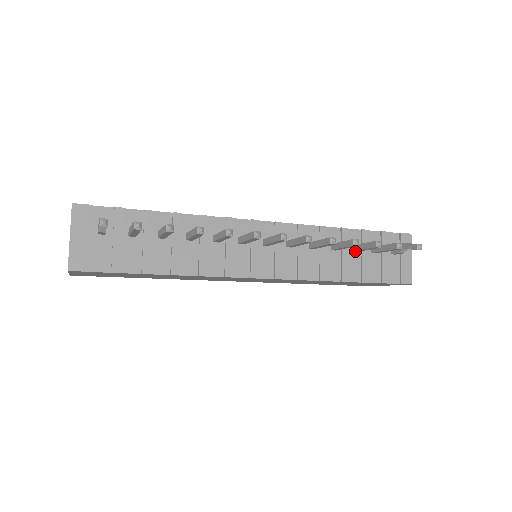
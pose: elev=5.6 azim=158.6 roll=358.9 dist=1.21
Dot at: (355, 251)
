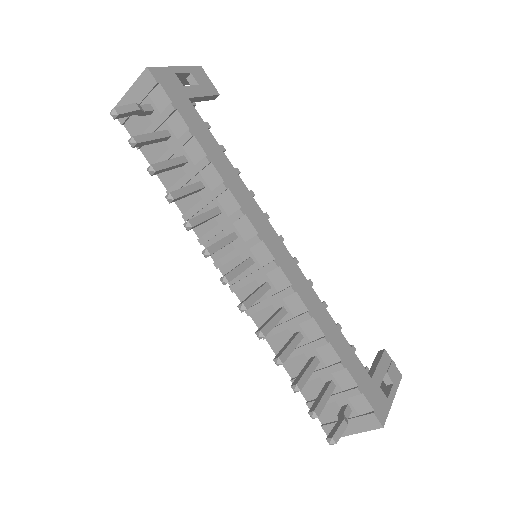
Dot at: occluded
